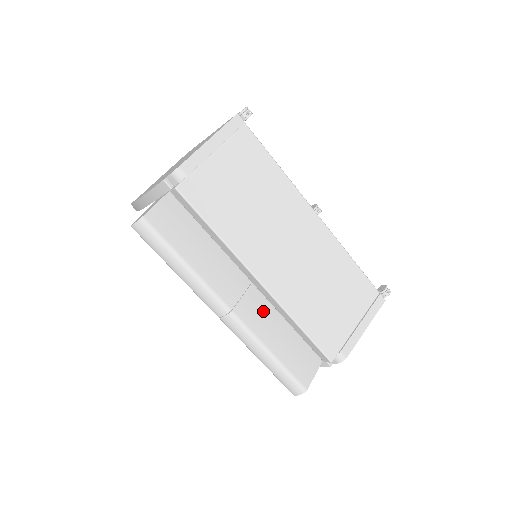
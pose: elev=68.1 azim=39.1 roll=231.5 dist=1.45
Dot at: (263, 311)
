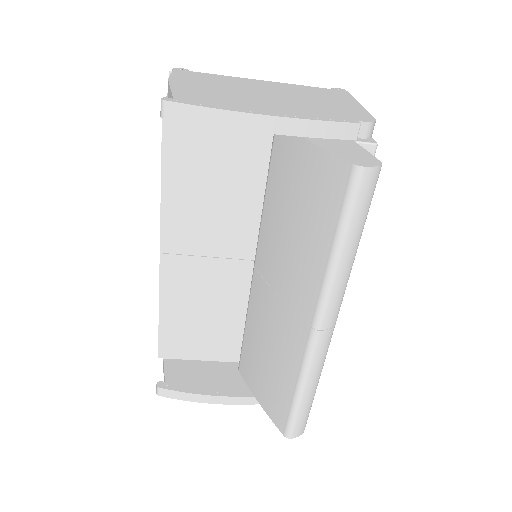
Dot at: occluded
